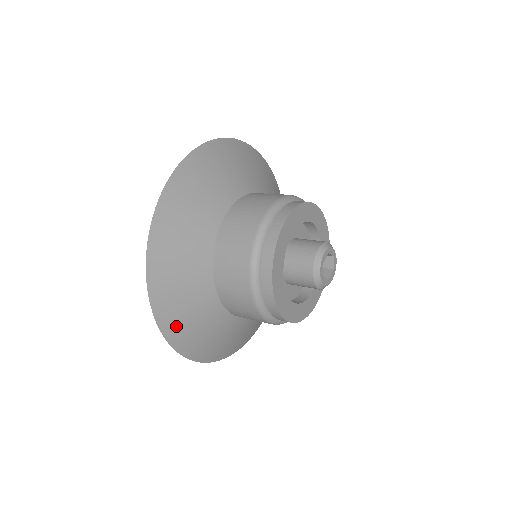
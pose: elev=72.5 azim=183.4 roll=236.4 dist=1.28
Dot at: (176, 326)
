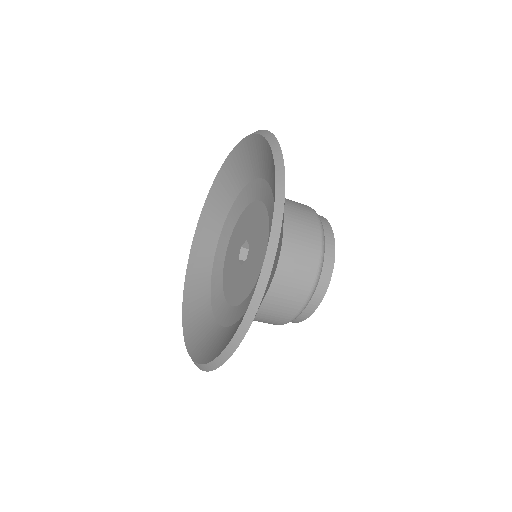
Dot at: occluded
